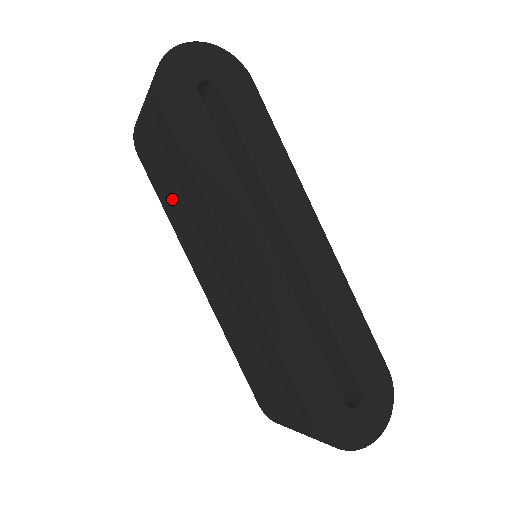
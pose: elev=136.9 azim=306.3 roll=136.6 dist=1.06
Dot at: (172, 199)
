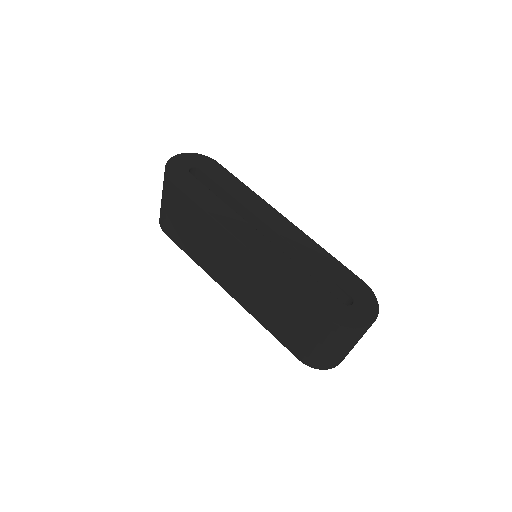
Dot at: (194, 242)
